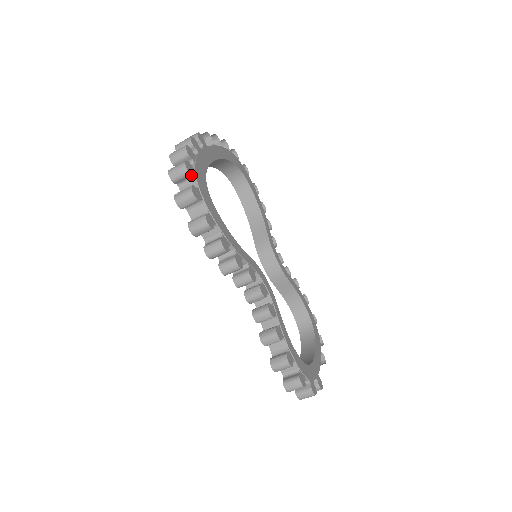
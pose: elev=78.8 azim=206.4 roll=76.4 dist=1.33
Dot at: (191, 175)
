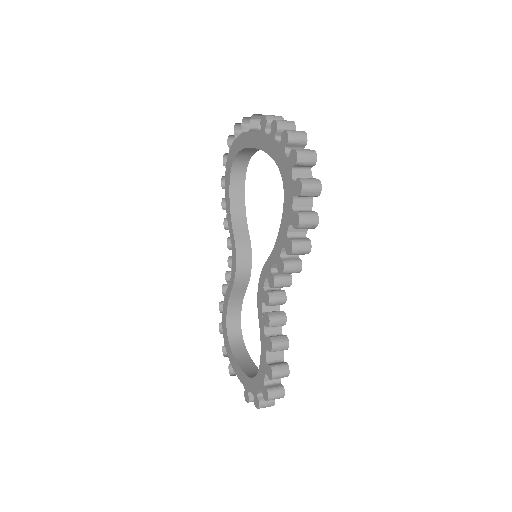
Dot at: (312, 166)
